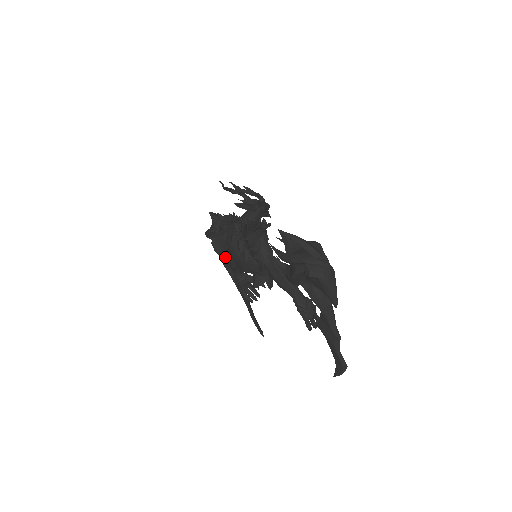
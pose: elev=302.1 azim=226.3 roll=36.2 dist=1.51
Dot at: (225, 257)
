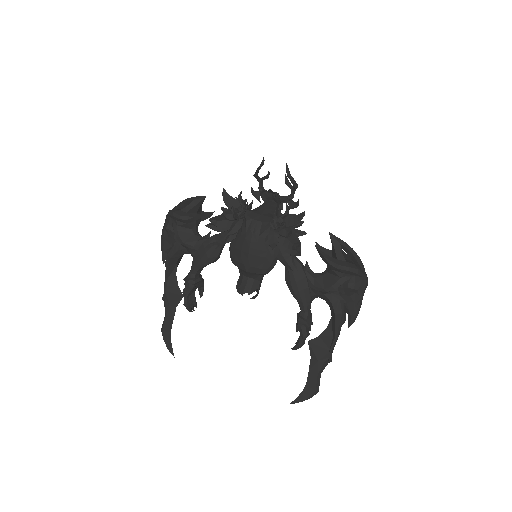
Dot at: (191, 249)
